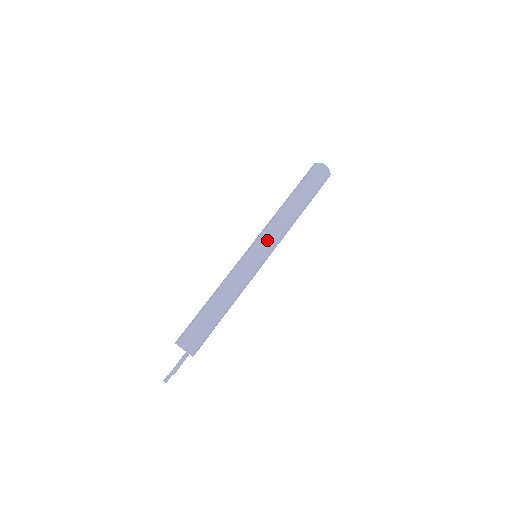
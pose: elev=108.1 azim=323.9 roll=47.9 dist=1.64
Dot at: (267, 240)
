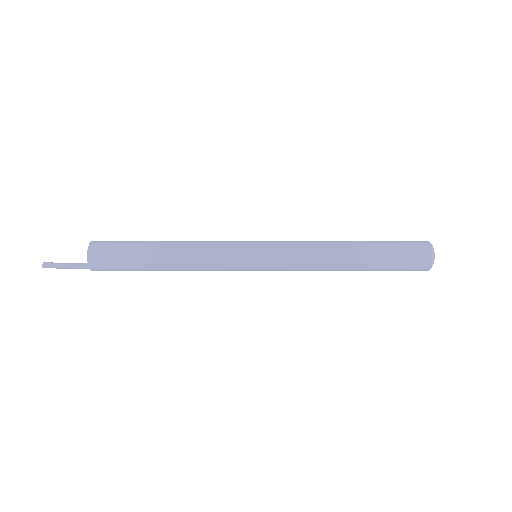
Dot at: (281, 260)
